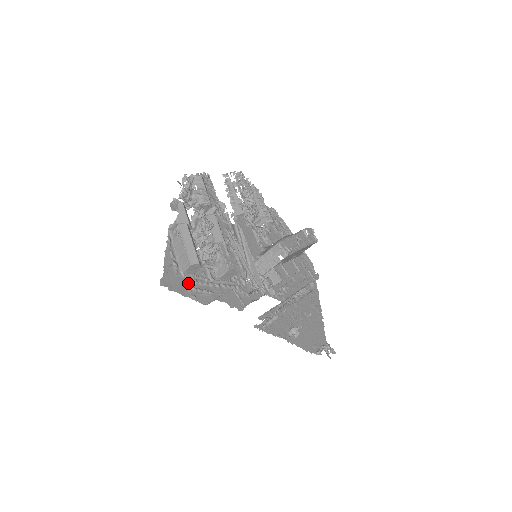
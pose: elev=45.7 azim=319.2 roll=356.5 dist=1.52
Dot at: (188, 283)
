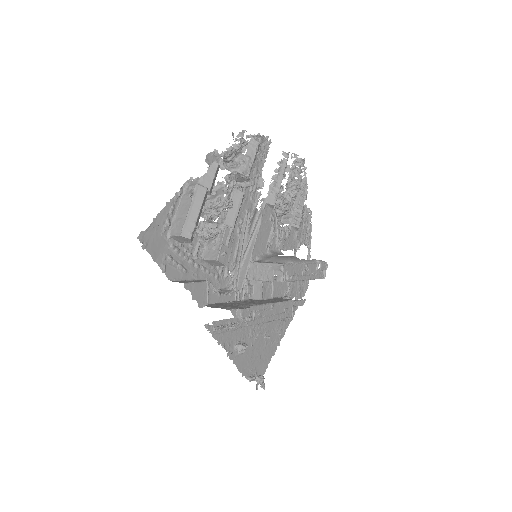
Dot at: (168, 249)
